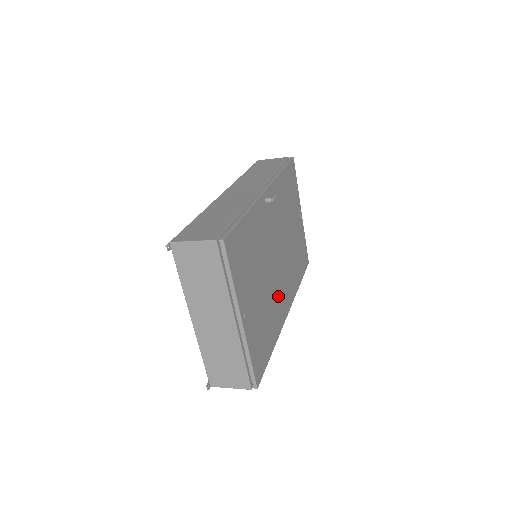
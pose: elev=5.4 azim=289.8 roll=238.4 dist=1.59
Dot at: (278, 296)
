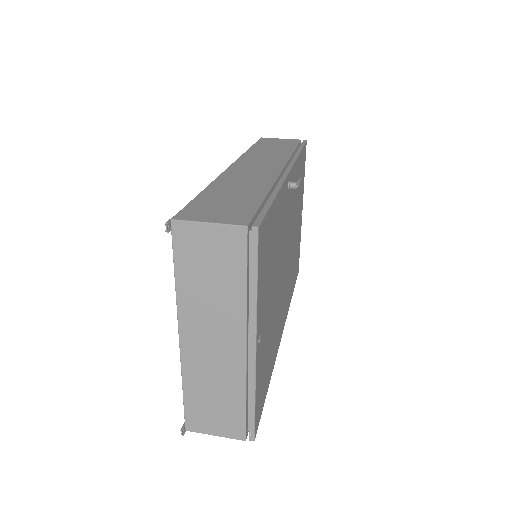
Dot at: (280, 312)
